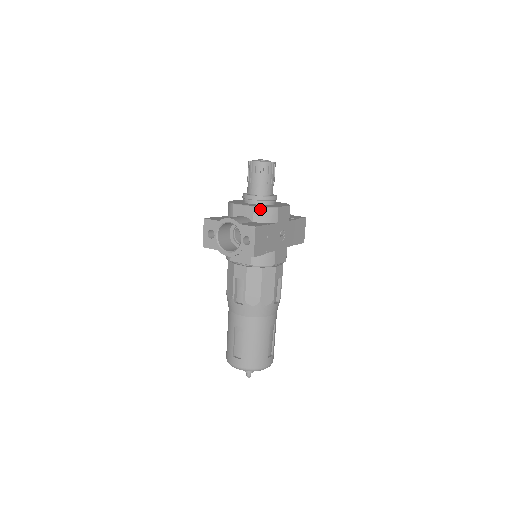
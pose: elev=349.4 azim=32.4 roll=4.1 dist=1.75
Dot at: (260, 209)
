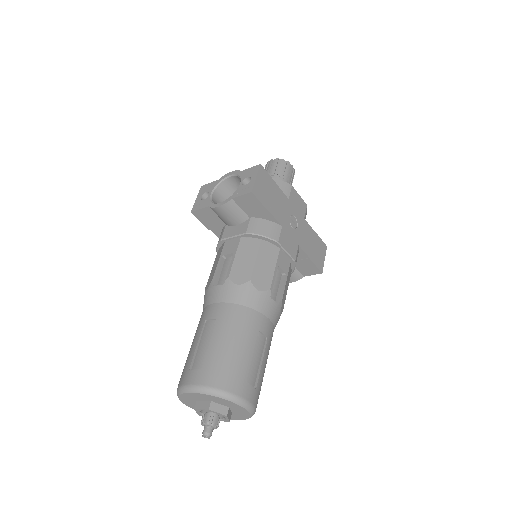
Dot at: occluded
